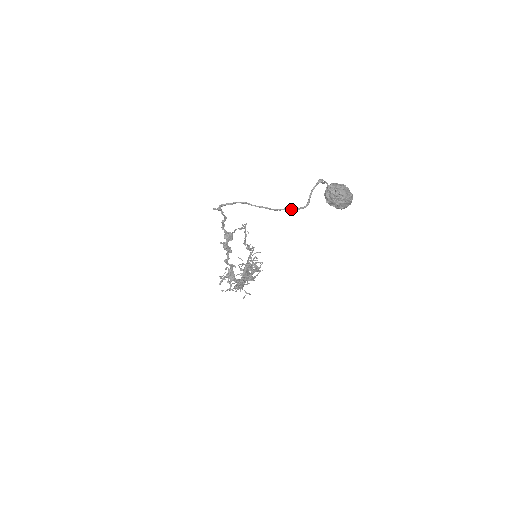
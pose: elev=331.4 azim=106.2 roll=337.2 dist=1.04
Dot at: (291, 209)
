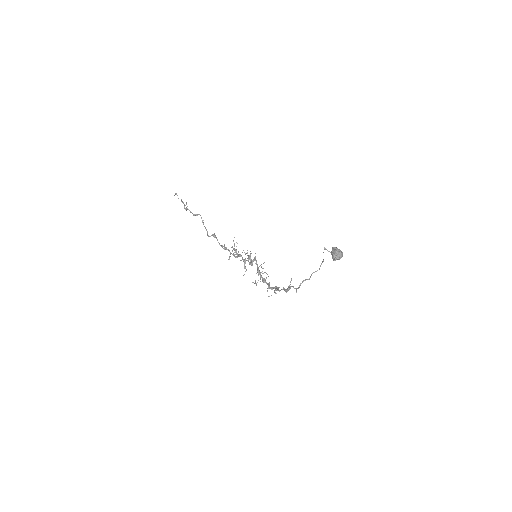
Dot at: (319, 269)
